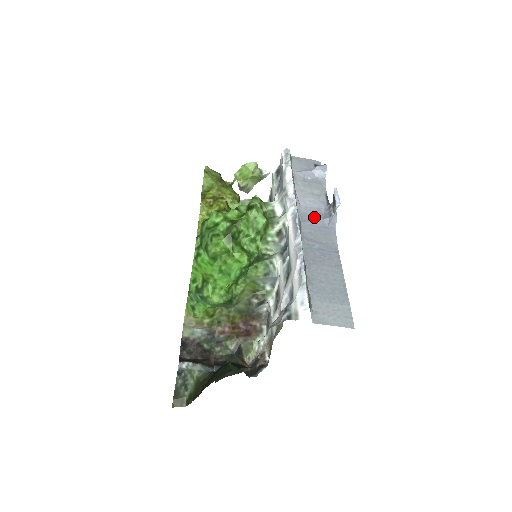
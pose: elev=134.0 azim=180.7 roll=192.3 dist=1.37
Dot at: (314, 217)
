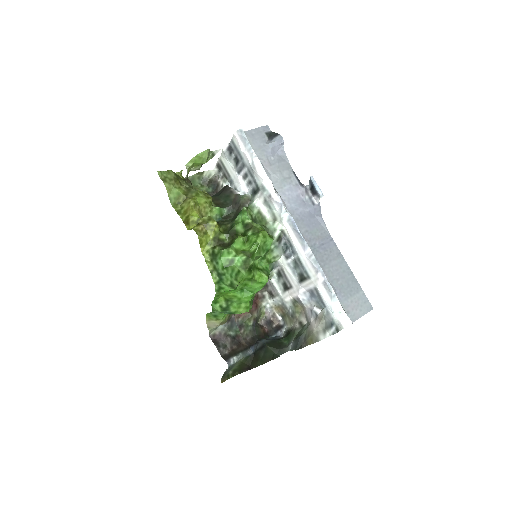
Dot at: (301, 210)
